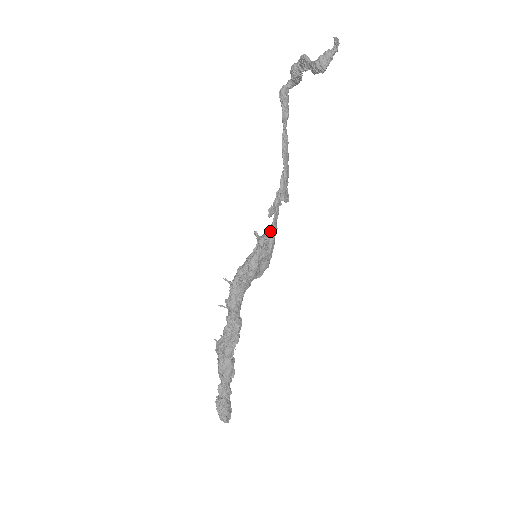
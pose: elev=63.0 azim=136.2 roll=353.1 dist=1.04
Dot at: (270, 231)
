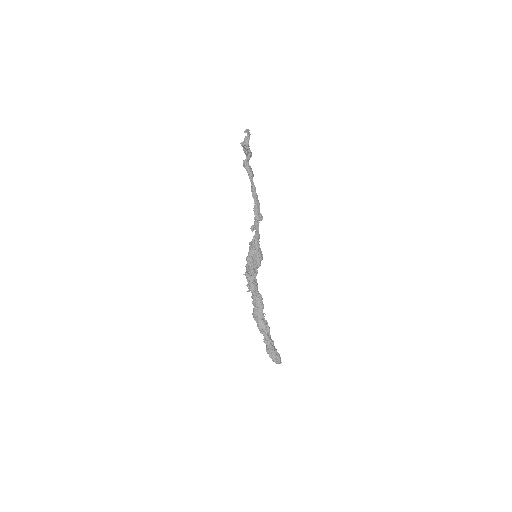
Dot at: (254, 239)
